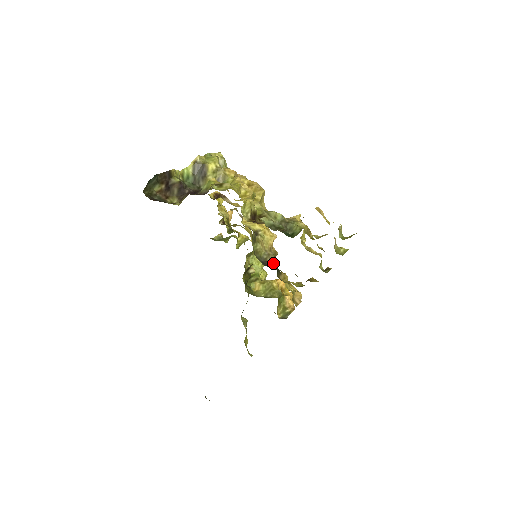
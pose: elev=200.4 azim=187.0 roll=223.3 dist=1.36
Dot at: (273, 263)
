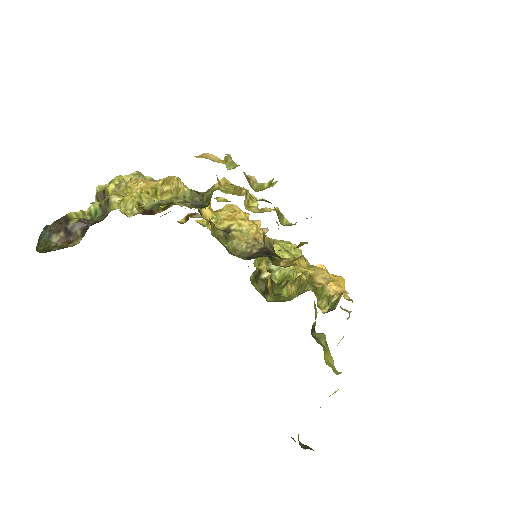
Dot at: (263, 252)
